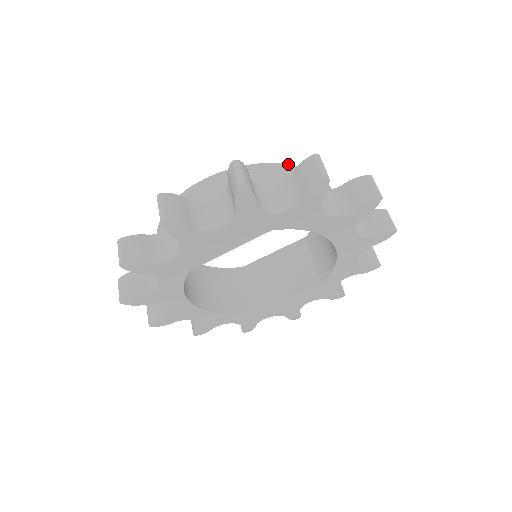
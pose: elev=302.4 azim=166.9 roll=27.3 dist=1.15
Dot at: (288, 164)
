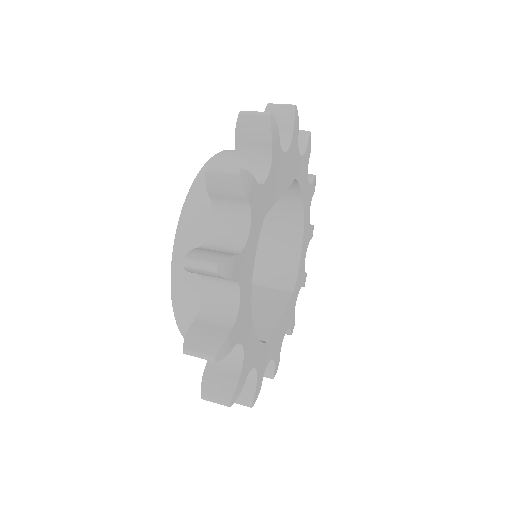
Dot at: occluded
